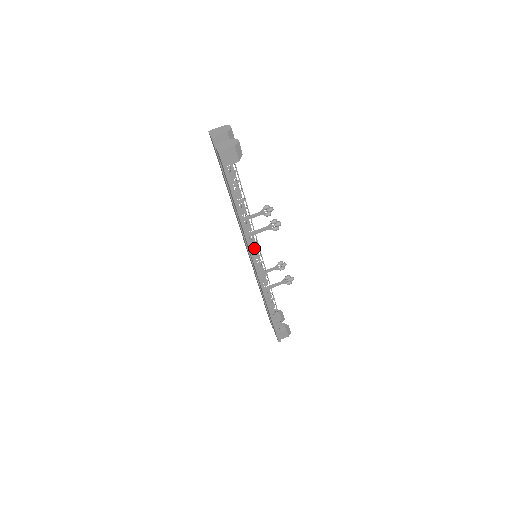
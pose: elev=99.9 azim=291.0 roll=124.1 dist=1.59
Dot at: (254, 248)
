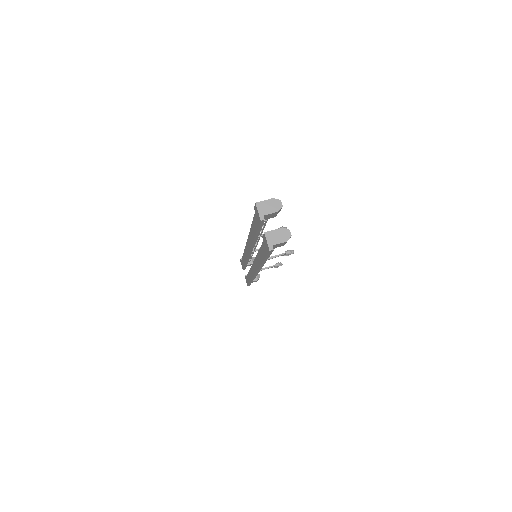
Dot at: occluded
